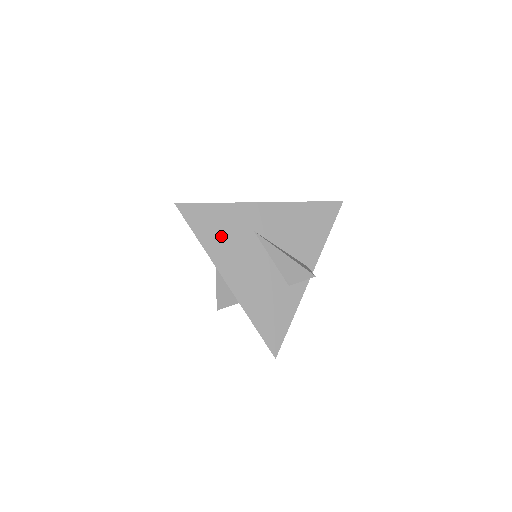
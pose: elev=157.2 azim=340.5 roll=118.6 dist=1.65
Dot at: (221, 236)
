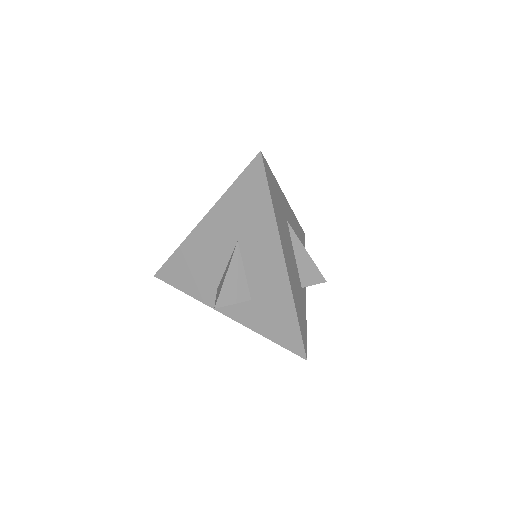
Dot at: (278, 209)
